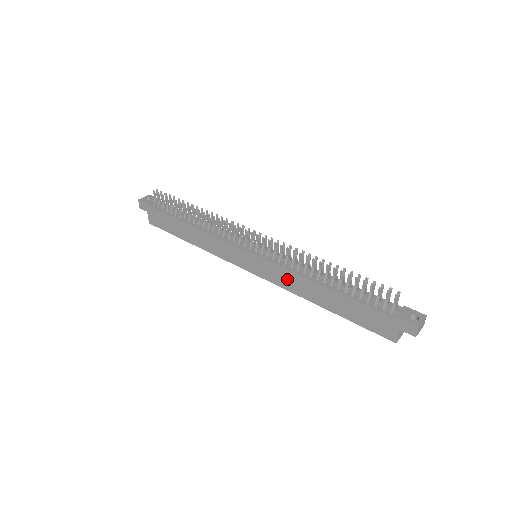
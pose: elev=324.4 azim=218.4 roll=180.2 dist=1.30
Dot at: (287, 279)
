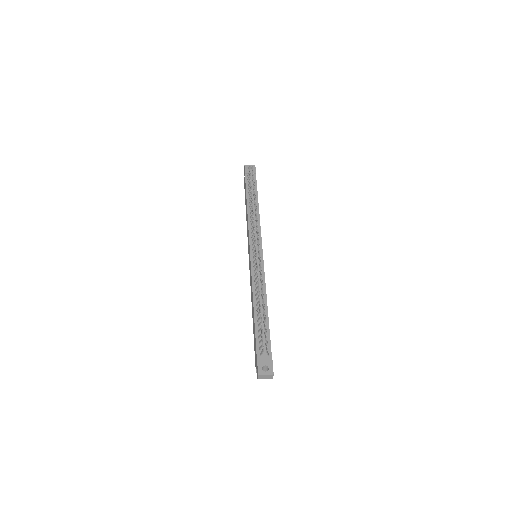
Dot at: (251, 285)
